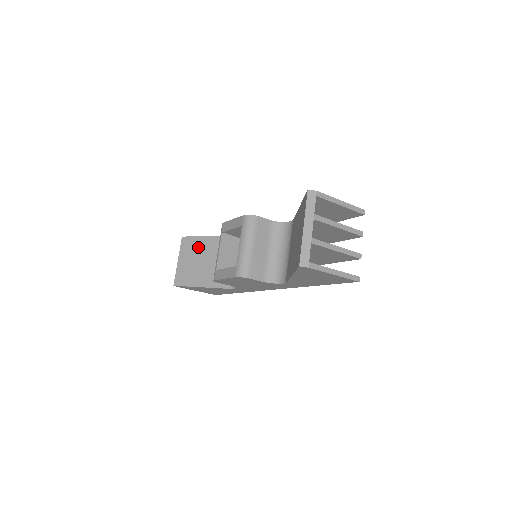
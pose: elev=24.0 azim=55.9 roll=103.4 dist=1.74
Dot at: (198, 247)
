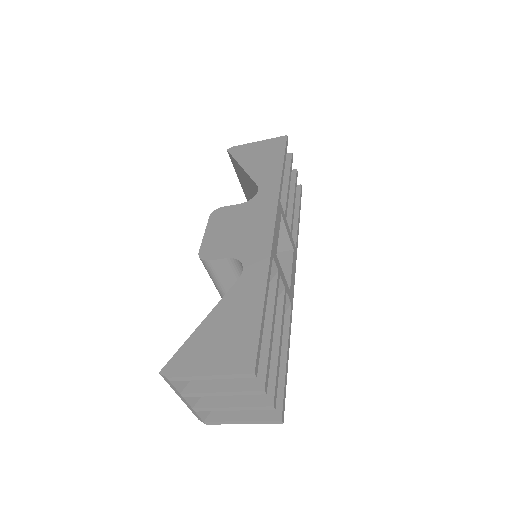
Dot at: (240, 173)
